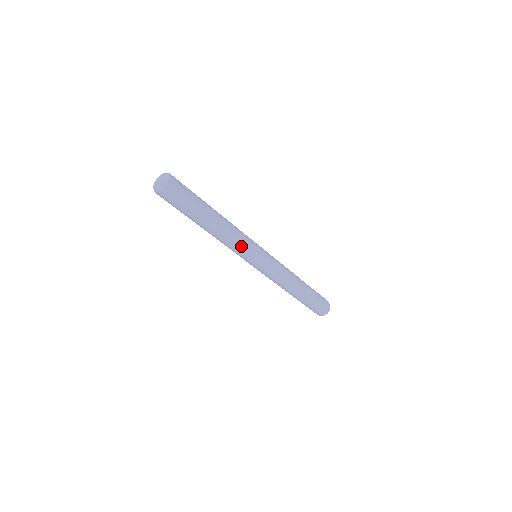
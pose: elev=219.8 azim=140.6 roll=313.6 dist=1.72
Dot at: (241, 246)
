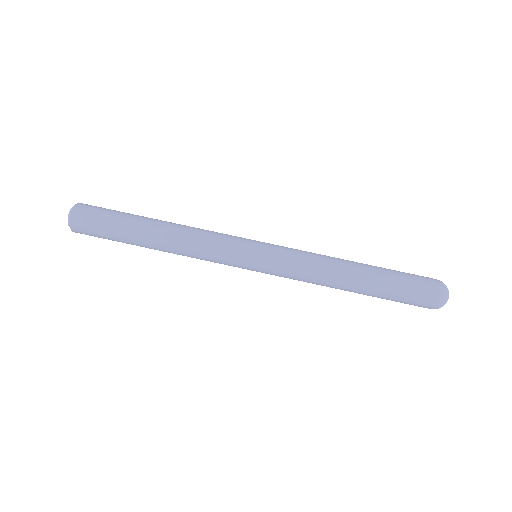
Dot at: (217, 235)
